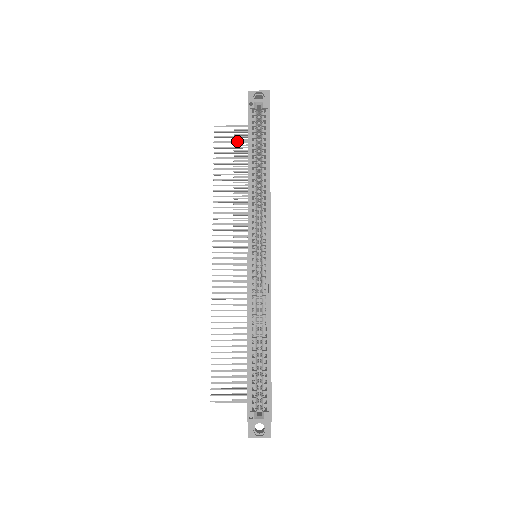
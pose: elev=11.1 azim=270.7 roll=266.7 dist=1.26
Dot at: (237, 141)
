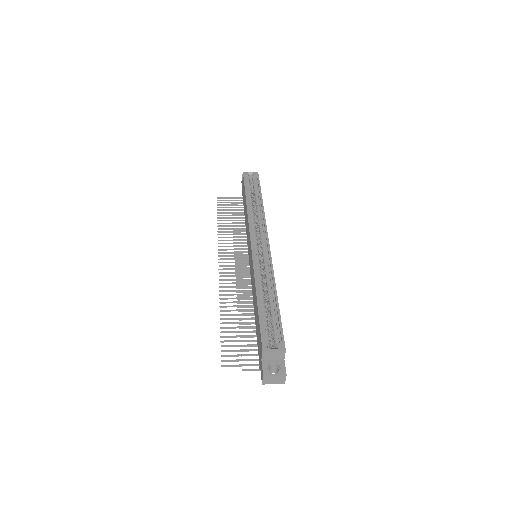
Dot at: (234, 204)
